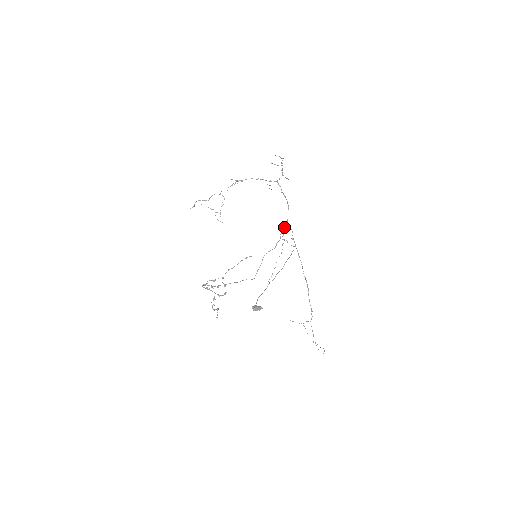
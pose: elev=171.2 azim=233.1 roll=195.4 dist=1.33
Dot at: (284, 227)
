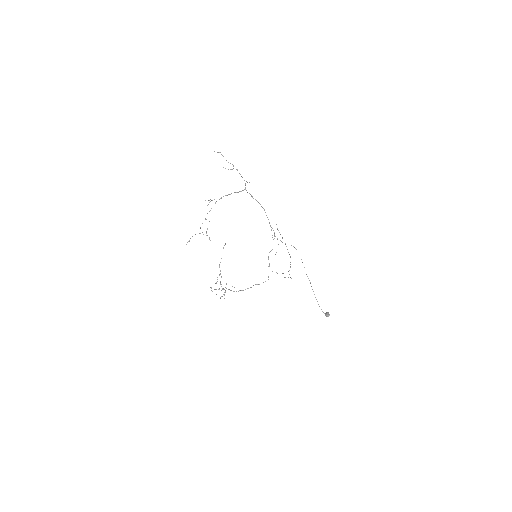
Dot at: (271, 229)
